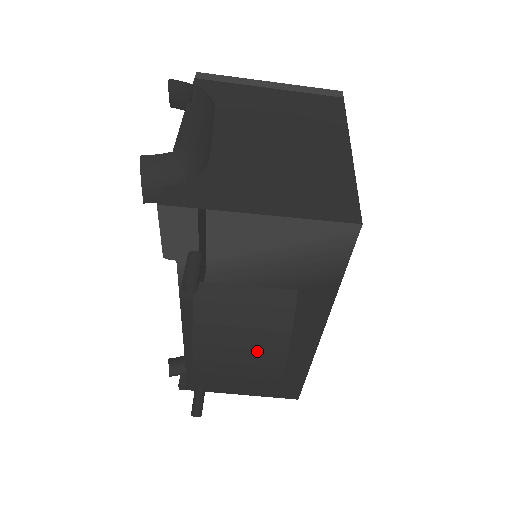
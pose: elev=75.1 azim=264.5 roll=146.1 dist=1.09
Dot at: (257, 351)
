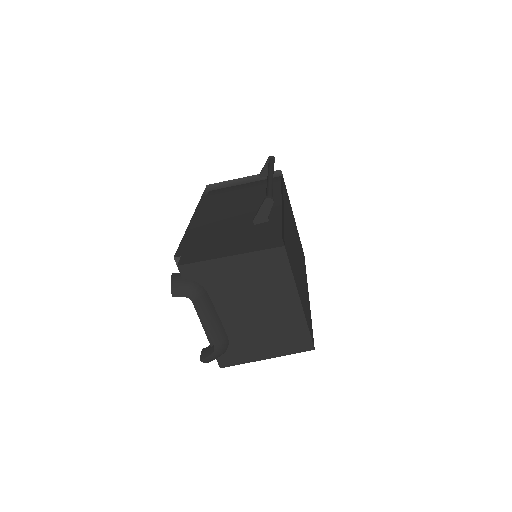
Dot at: occluded
